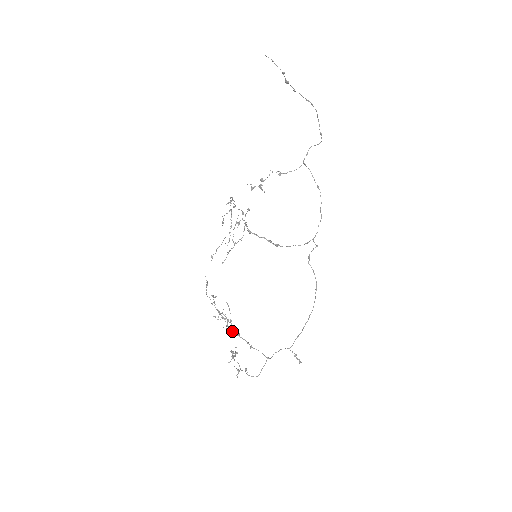
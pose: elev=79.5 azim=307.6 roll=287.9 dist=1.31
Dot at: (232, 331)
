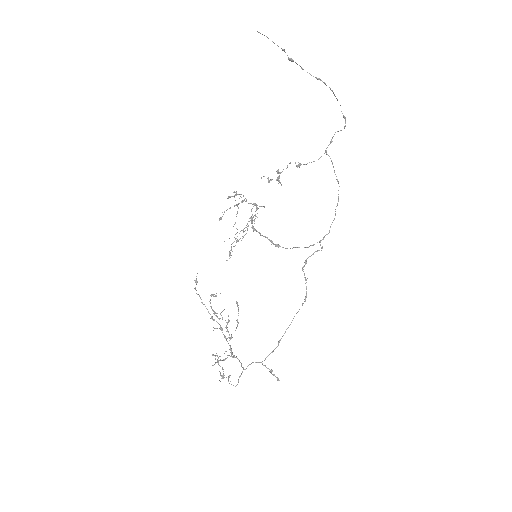
Dot at: occluded
